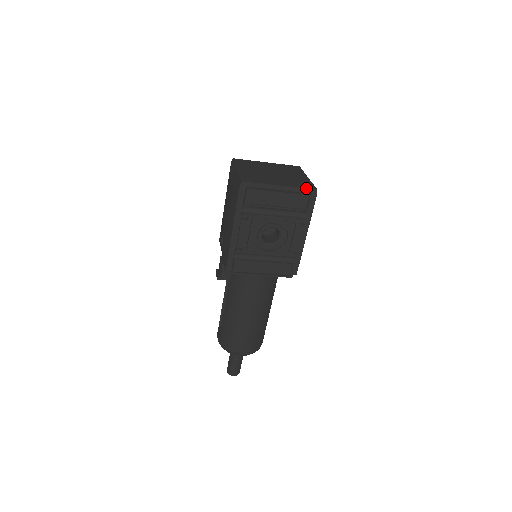
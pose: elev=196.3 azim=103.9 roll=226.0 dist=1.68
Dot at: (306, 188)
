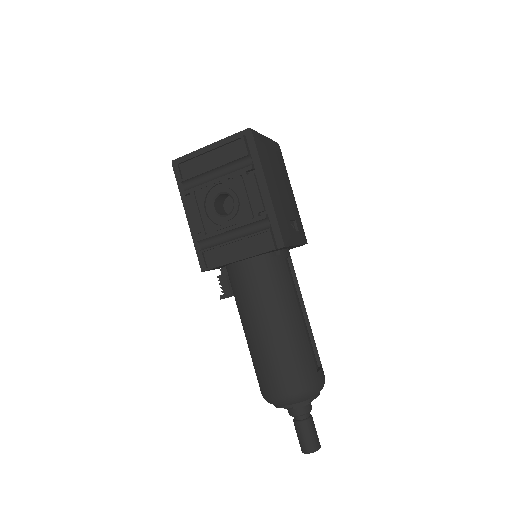
Dot at: (237, 133)
